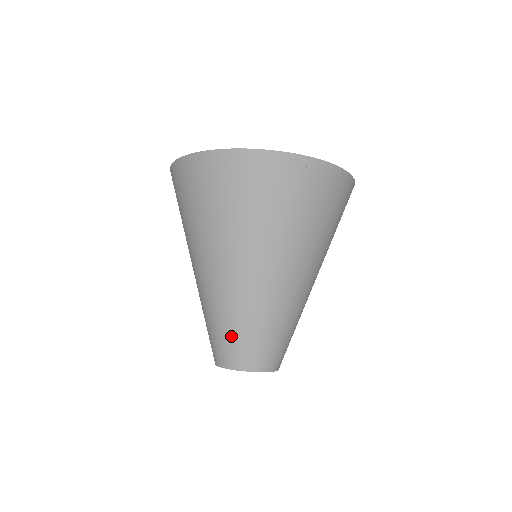
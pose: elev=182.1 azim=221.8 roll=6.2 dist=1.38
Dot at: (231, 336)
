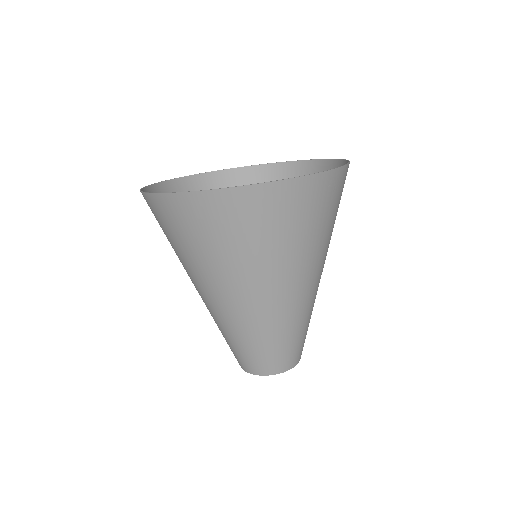
Dot at: (278, 349)
